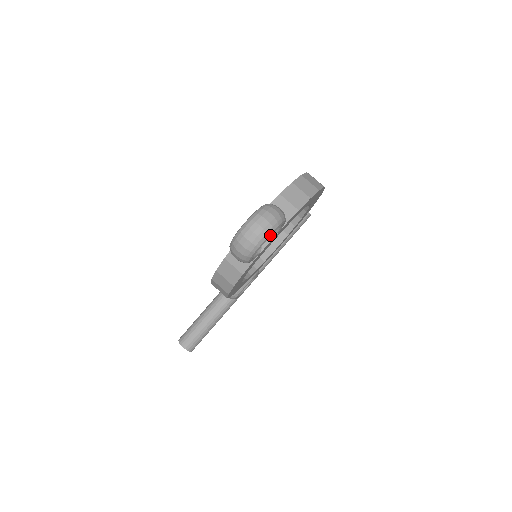
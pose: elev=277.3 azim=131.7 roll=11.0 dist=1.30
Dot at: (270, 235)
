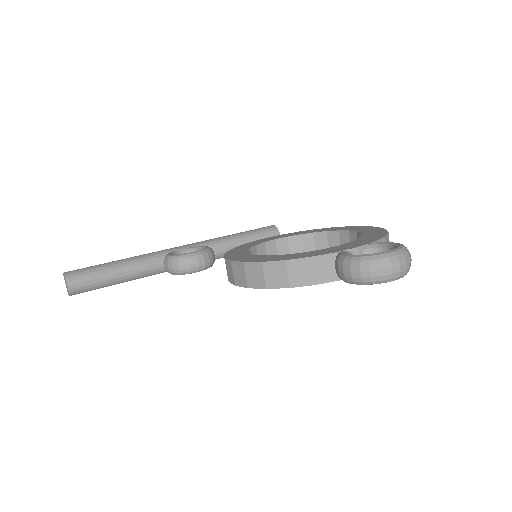
Dot at: (401, 277)
